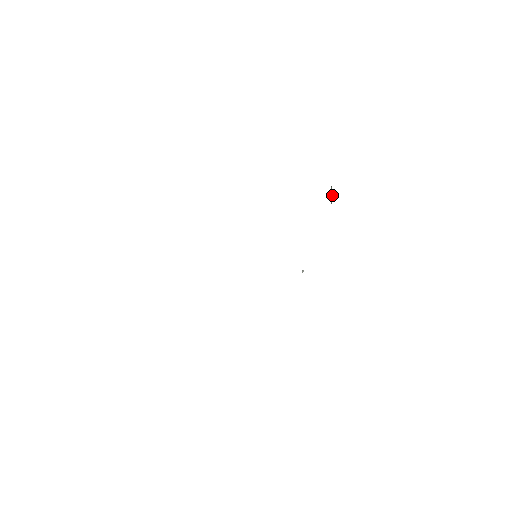
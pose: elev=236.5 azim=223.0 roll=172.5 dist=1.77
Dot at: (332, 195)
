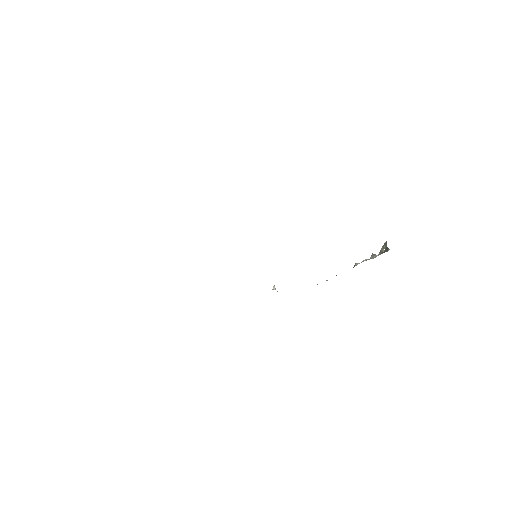
Dot at: (380, 253)
